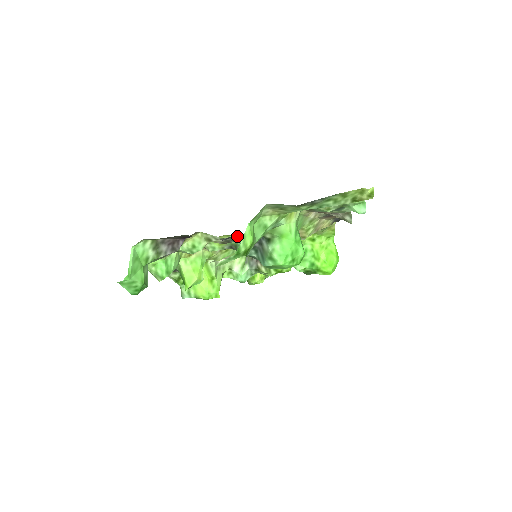
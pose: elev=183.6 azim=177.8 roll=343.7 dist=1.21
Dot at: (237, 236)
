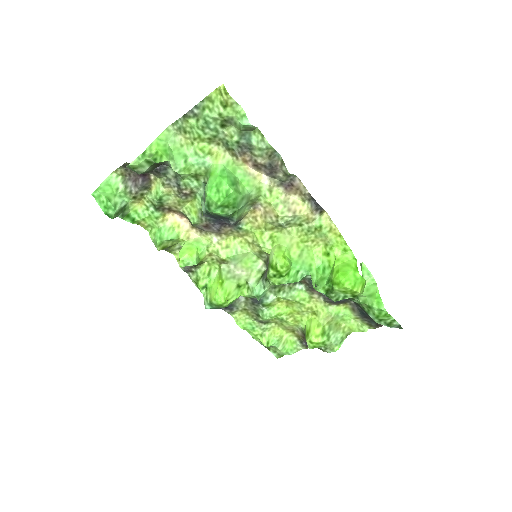
Dot at: (173, 171)
